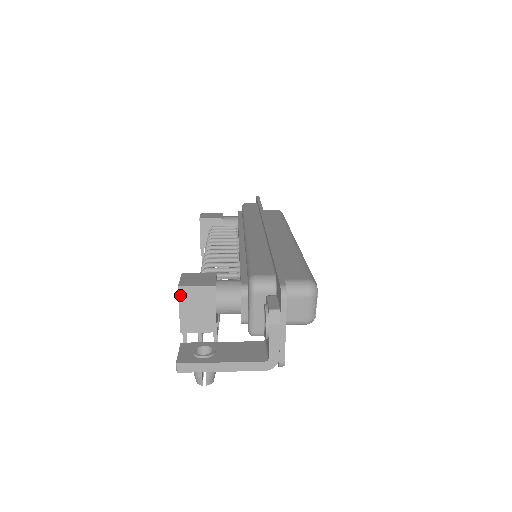
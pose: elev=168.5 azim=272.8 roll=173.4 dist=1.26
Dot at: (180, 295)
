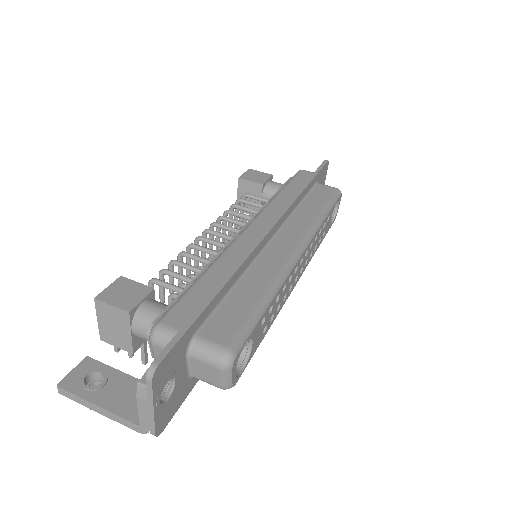
Dot at: (97, 307)
